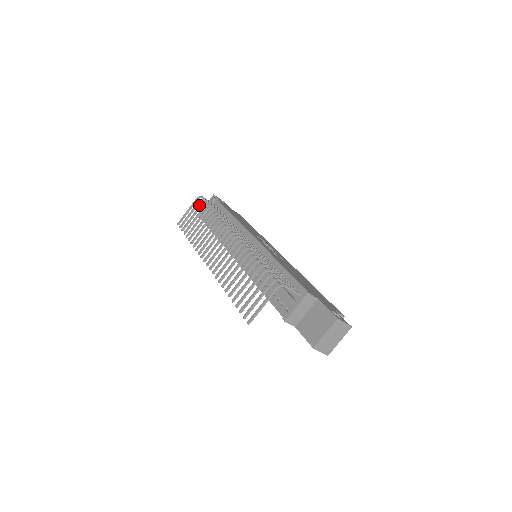
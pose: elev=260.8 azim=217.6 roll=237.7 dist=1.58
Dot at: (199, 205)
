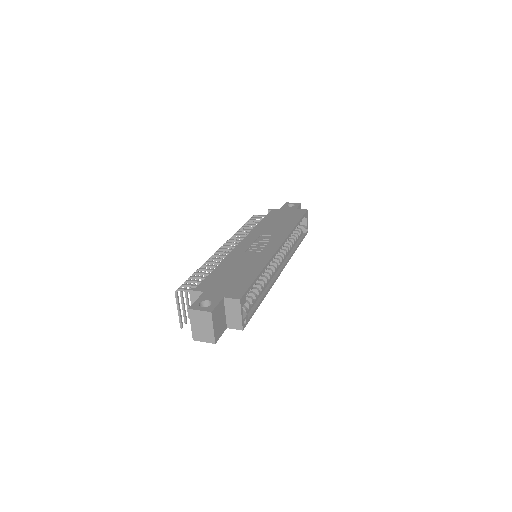
Dot at: occluded
